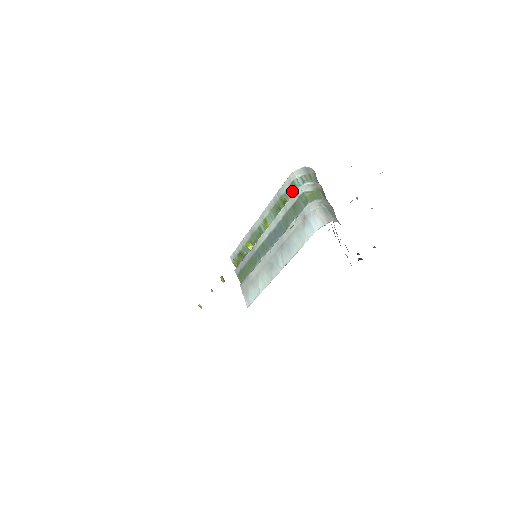
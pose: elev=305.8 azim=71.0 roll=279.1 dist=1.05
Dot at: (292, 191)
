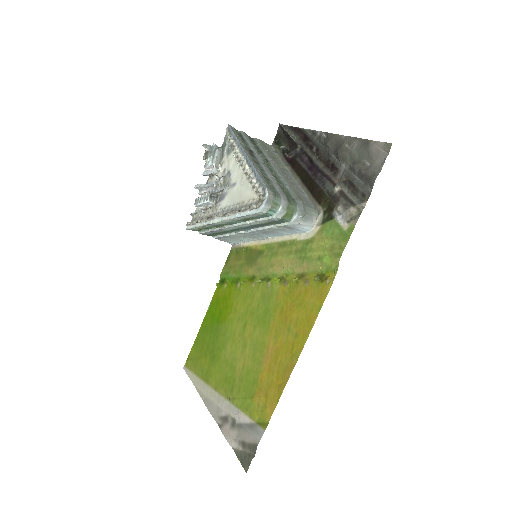
Dot at: (263, 217)
